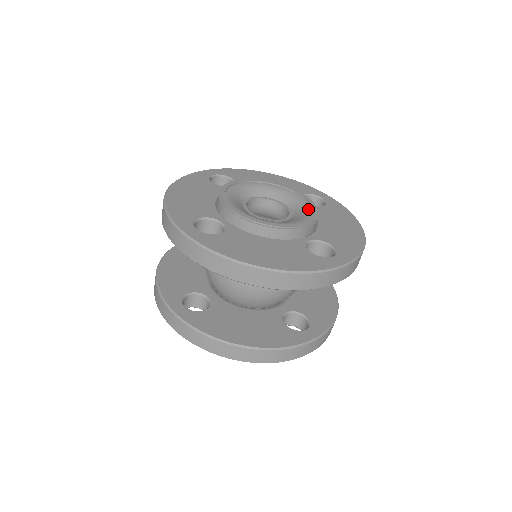
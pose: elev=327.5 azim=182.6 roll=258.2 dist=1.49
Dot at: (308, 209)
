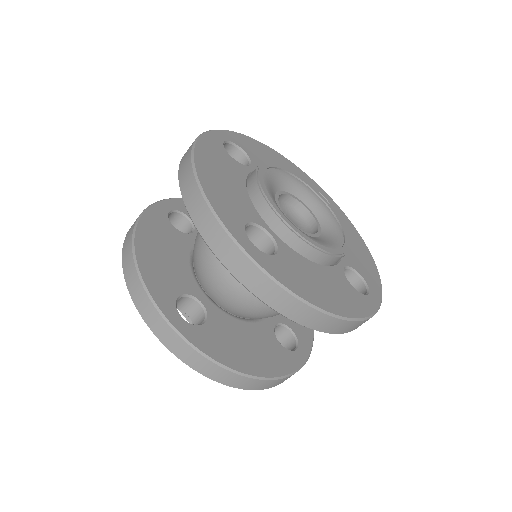
Dot at: (335, 222)
